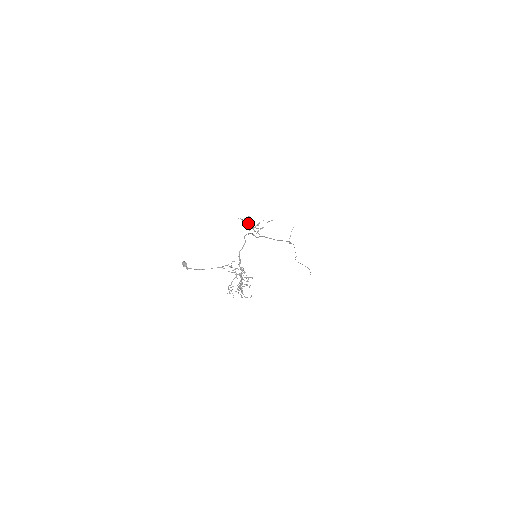
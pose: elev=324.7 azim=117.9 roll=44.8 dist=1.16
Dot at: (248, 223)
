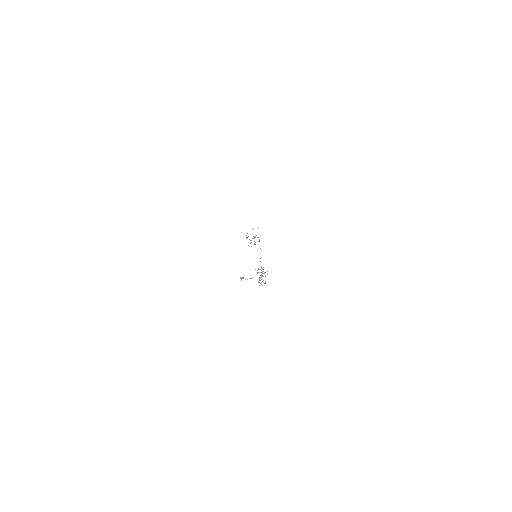
Dot at: occluded
